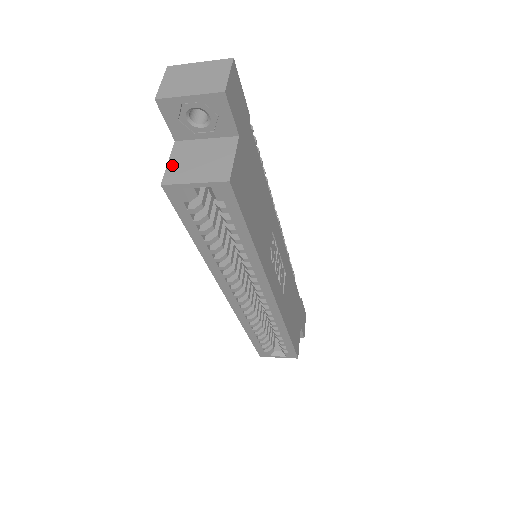
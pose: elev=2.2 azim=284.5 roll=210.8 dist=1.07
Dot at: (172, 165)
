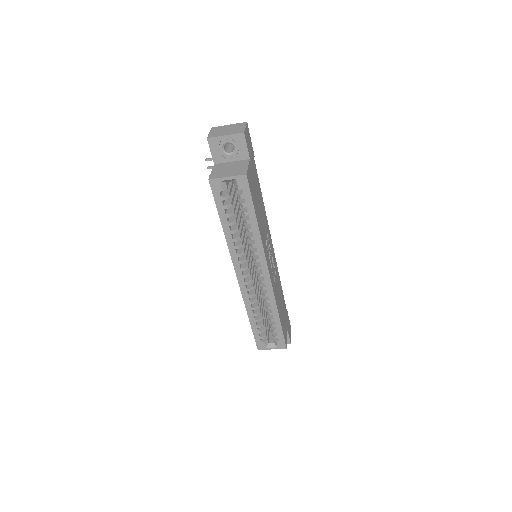
Dot at: (214, 172)
